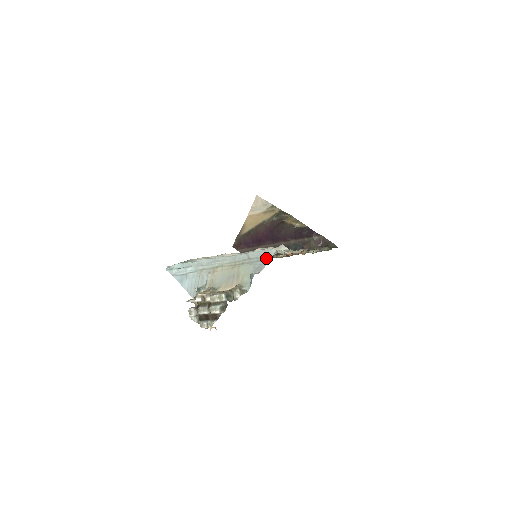
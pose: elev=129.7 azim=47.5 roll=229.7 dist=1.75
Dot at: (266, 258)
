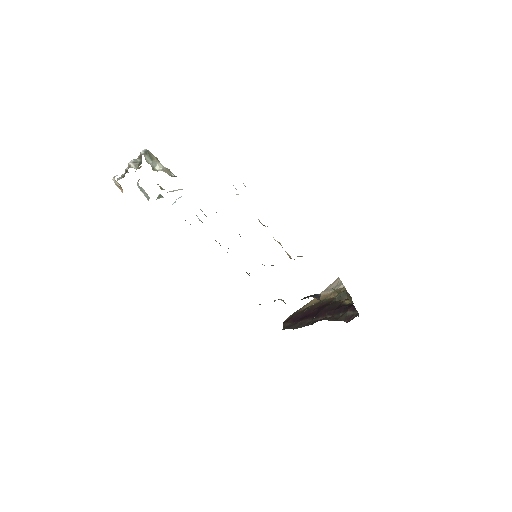
Dot at: occluded
